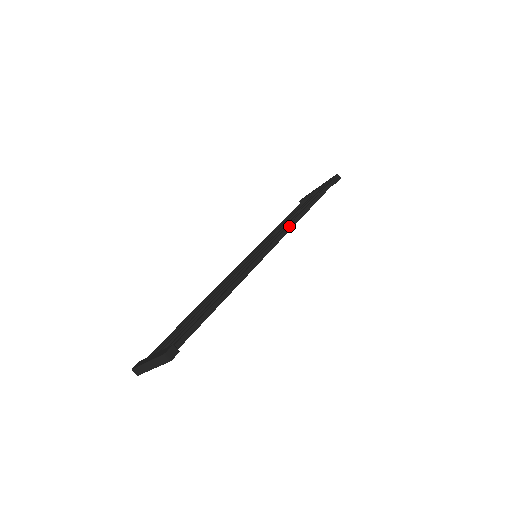
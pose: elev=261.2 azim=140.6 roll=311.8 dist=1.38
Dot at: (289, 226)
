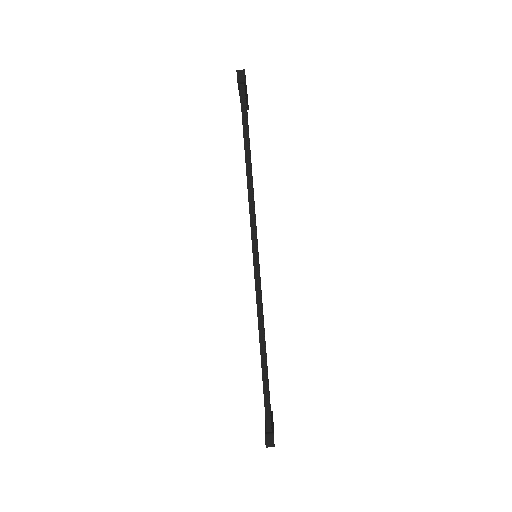
Dot at: (250, 212)
